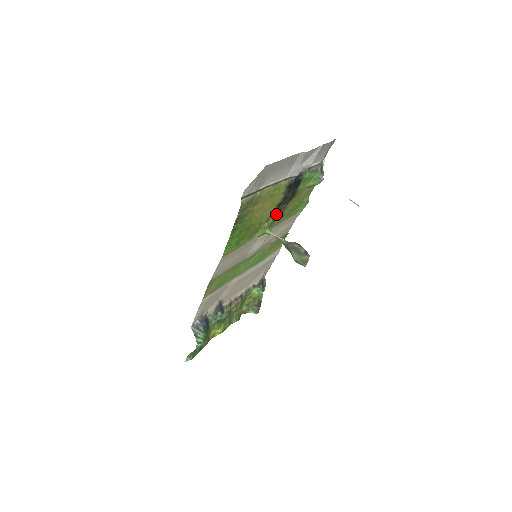
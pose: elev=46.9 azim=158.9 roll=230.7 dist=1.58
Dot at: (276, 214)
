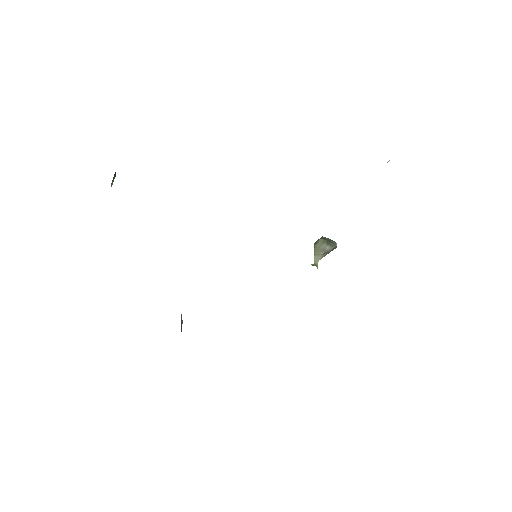
Dot at: occluded
